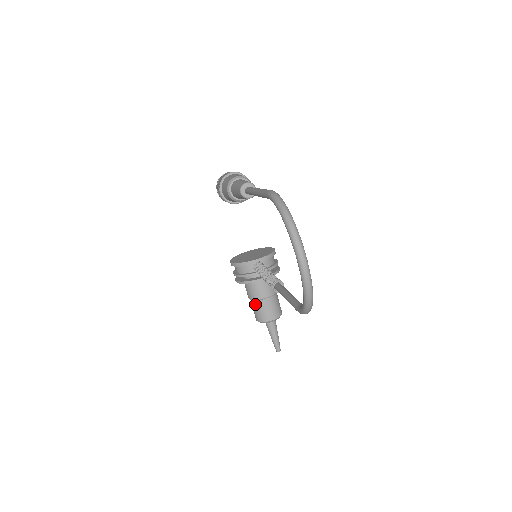
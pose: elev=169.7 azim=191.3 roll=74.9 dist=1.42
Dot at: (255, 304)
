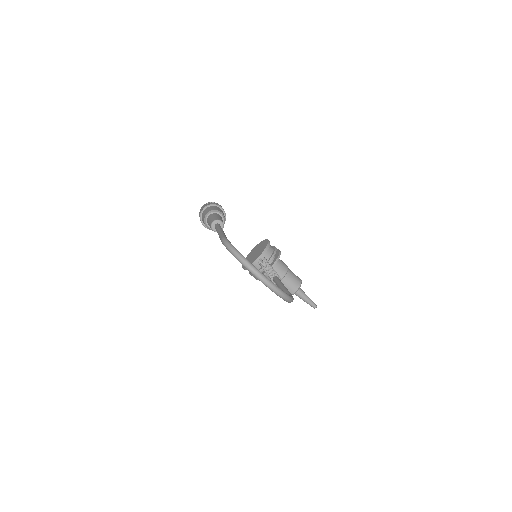
Dot at: occluded
